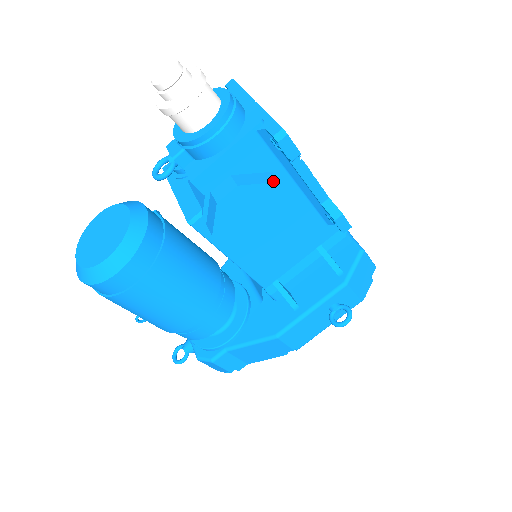
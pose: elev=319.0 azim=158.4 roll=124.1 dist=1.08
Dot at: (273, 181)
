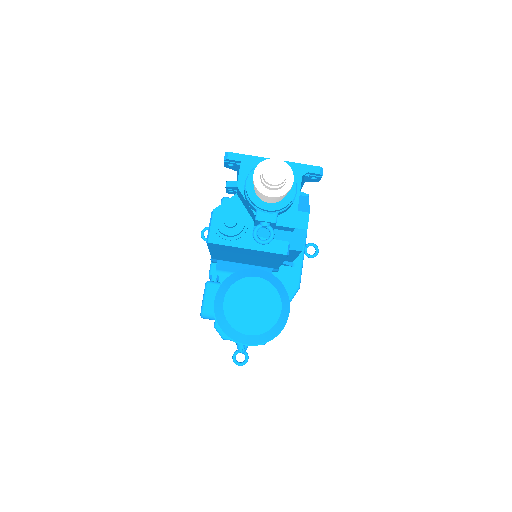
Dot at: (308, 199)
